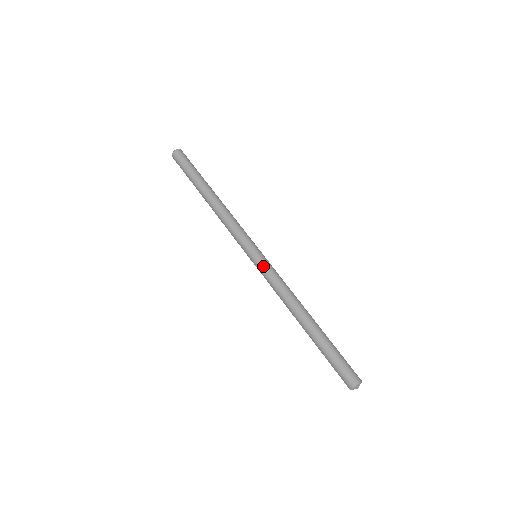
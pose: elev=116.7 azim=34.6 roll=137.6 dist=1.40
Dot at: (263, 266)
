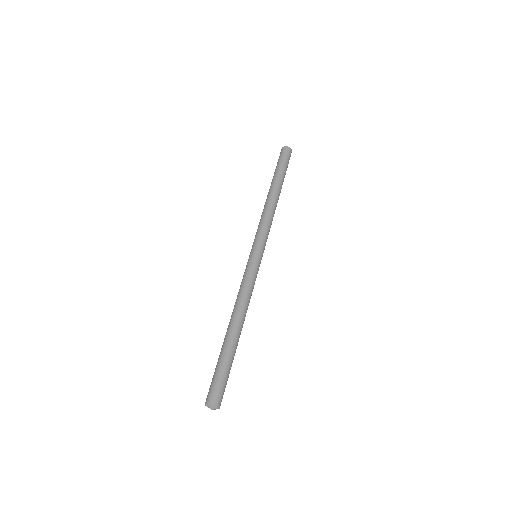
Dot at: (246, 266)
